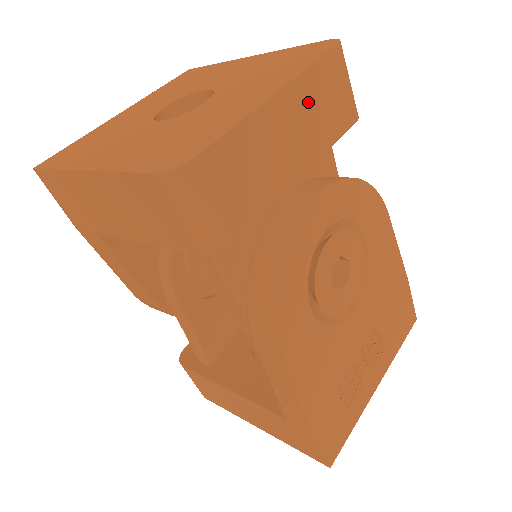
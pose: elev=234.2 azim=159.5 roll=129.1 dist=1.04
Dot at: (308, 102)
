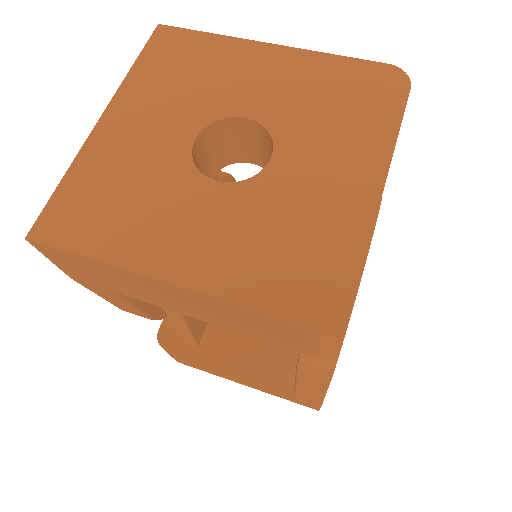
Dot at: occluded
